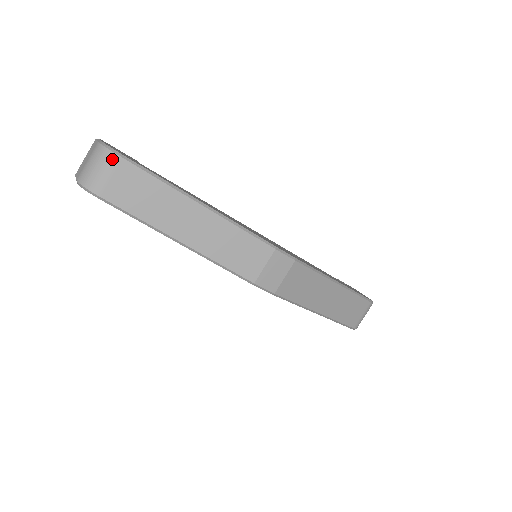
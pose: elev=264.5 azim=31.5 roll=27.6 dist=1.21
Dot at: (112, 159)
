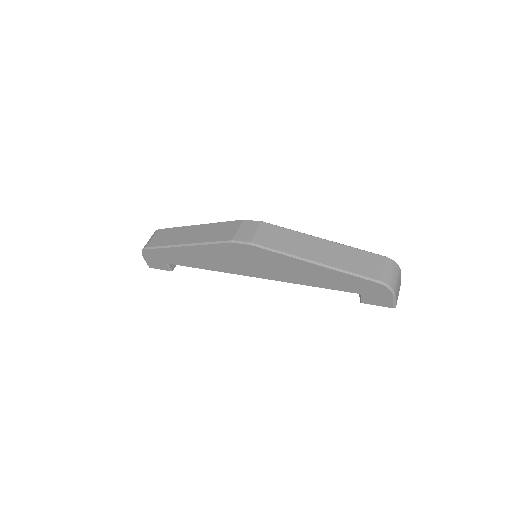
Dot at: (155, 232)
